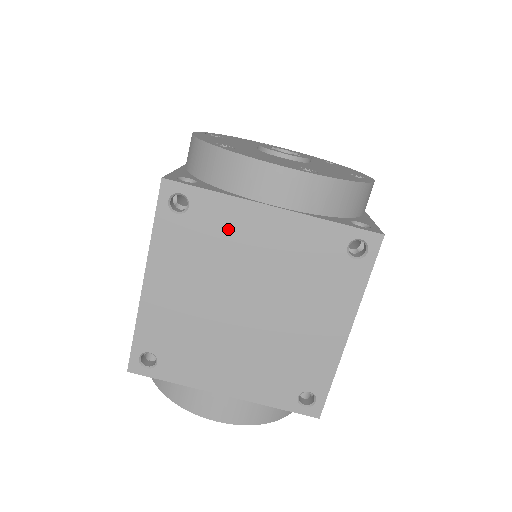
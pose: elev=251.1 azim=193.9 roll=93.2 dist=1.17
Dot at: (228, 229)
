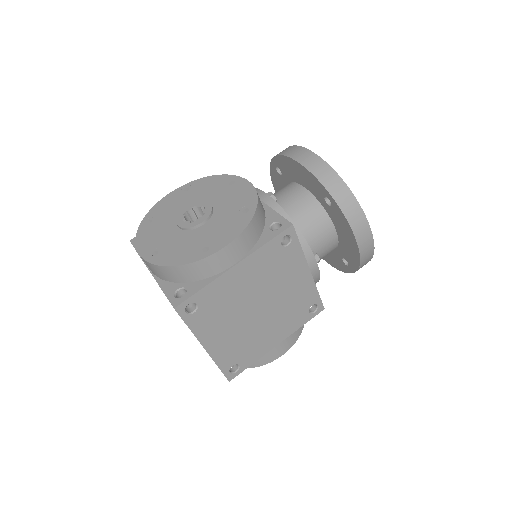
Dot at: occluded
